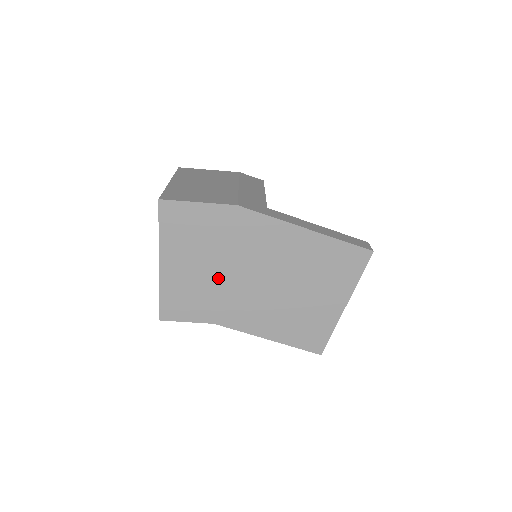
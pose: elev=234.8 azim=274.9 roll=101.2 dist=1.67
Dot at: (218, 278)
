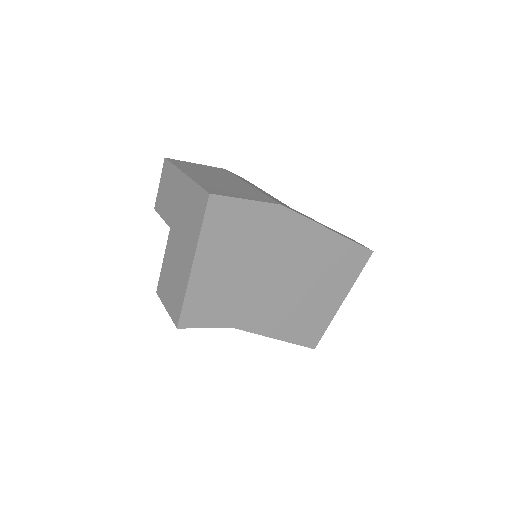
Dot at: (246, 279)
